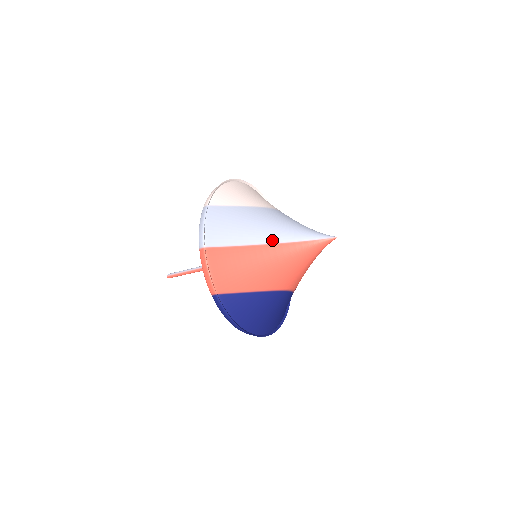
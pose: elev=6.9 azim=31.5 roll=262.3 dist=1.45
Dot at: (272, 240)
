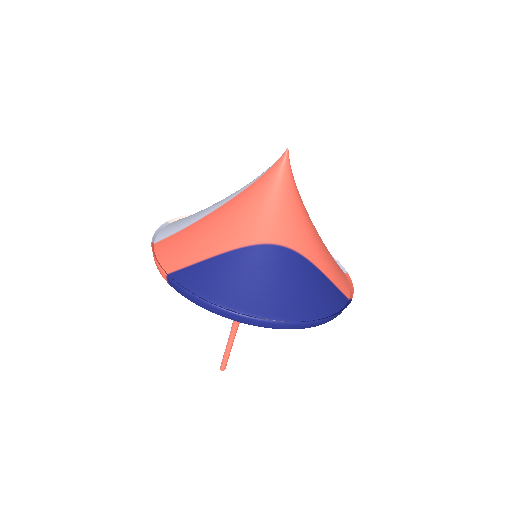
Dot at: (225, 202)
